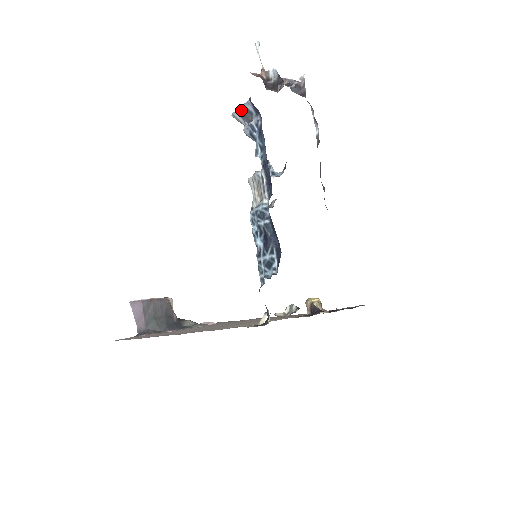
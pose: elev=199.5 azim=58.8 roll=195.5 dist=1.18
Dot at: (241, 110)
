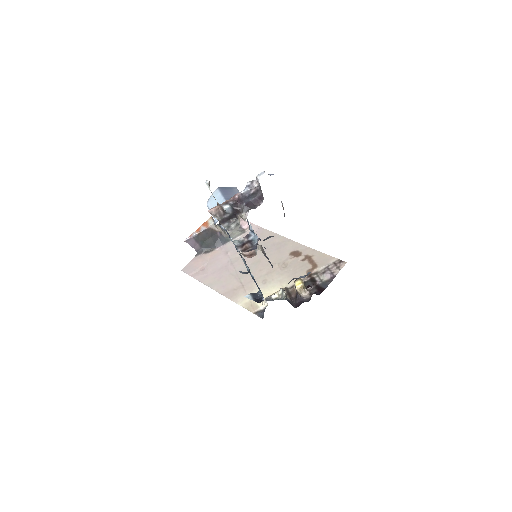
Dot at: occluded
